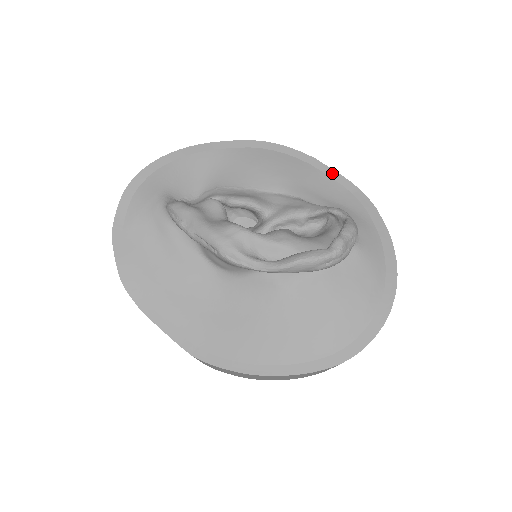
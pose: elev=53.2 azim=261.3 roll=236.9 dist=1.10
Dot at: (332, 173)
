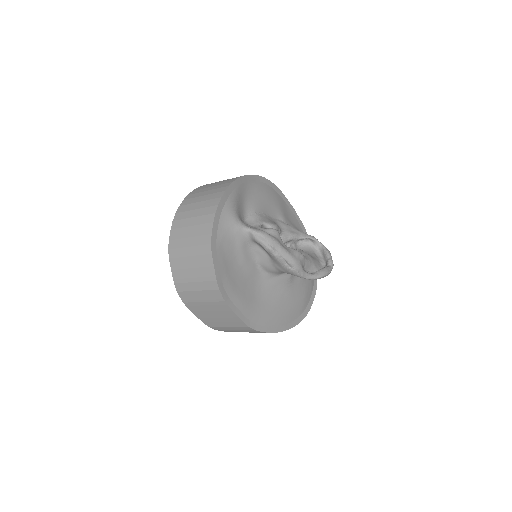
Dot at: (289, 204)
